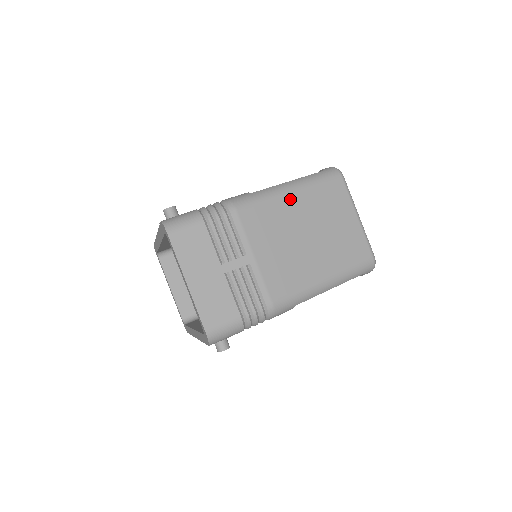
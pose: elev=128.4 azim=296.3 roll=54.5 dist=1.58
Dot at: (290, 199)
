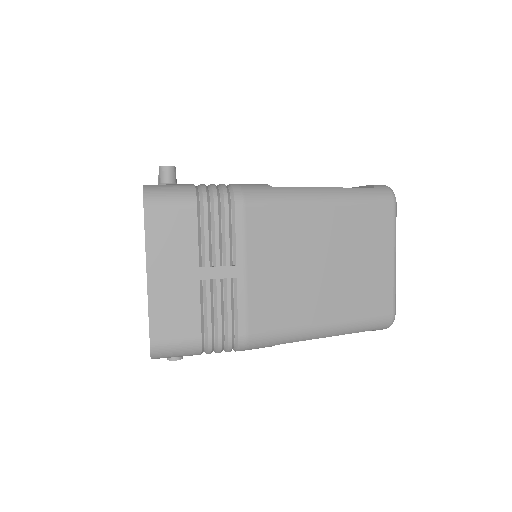
Dot at: (318, 211)
